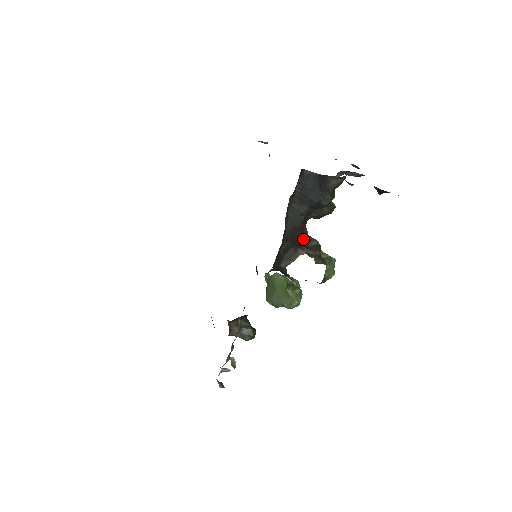
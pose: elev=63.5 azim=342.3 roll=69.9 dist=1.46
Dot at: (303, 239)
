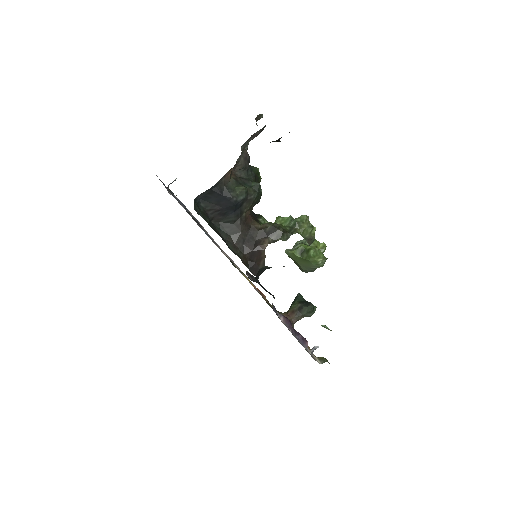
Dot at: (258, 233)
